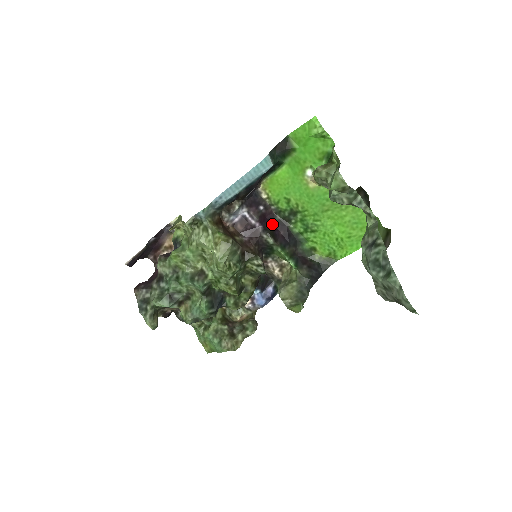
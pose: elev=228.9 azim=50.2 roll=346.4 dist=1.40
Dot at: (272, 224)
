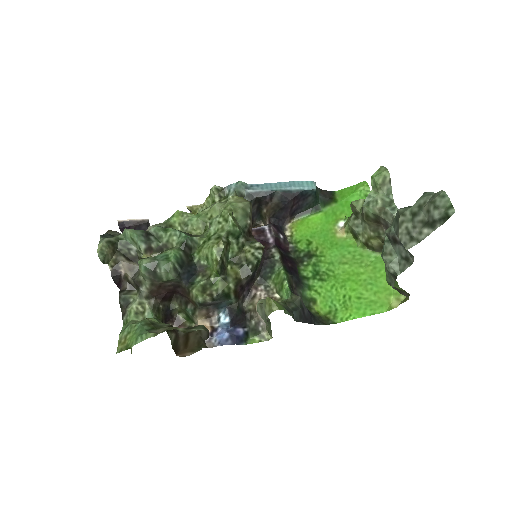
Dot at: (284, 254)
